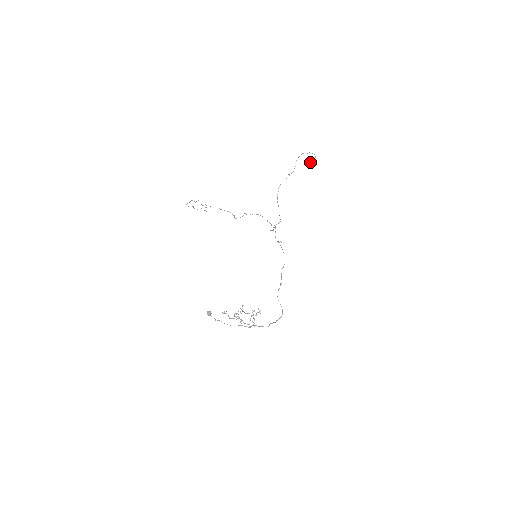
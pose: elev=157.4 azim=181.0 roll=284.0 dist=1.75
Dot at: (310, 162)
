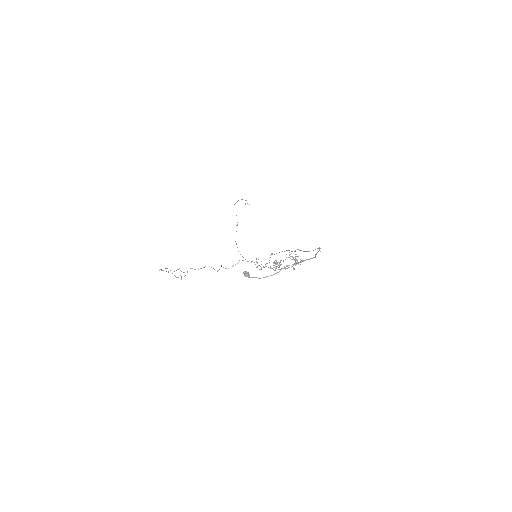
Dot at: (245, 204)
